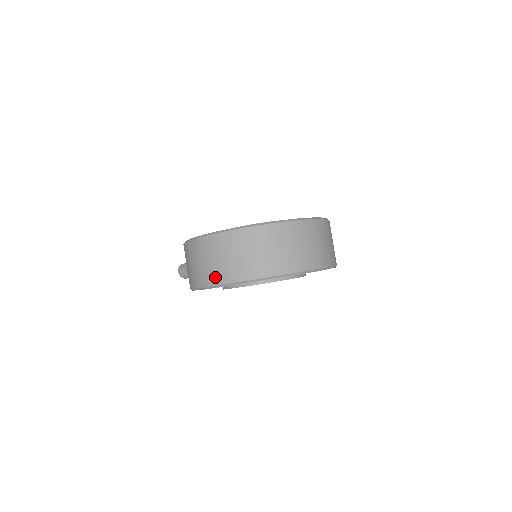
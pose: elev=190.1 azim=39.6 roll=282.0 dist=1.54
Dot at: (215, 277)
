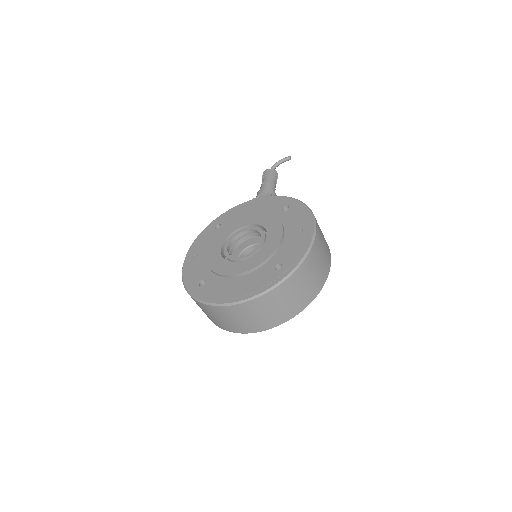
Dot at: occluded
